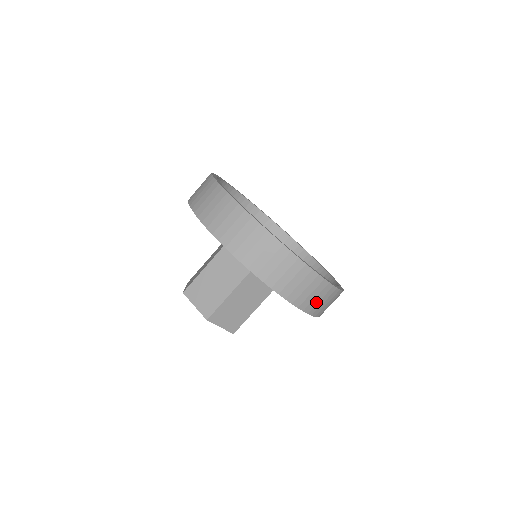
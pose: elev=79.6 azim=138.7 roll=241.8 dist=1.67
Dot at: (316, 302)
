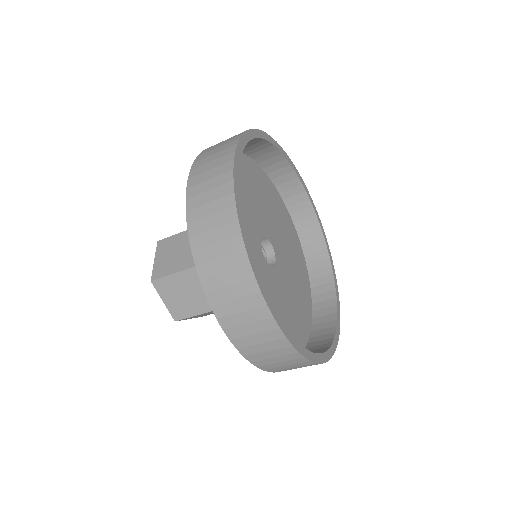
Dot at: occluded
